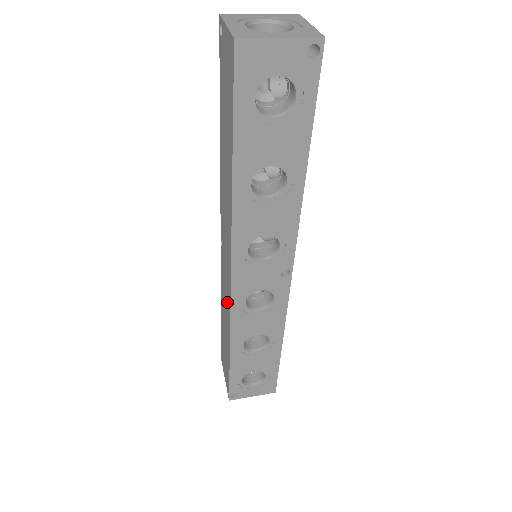
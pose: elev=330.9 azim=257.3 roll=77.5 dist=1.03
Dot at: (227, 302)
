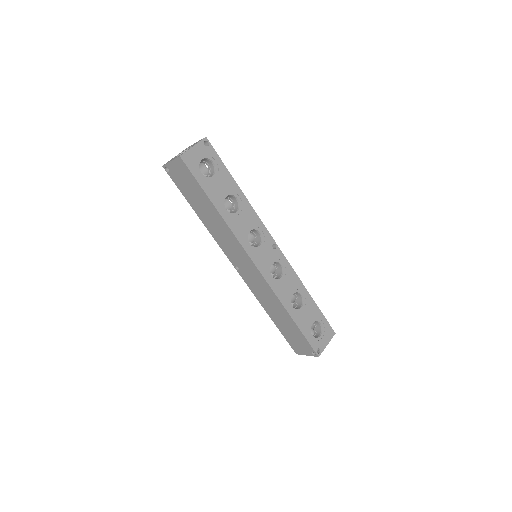
Dot at: (265, 289)
